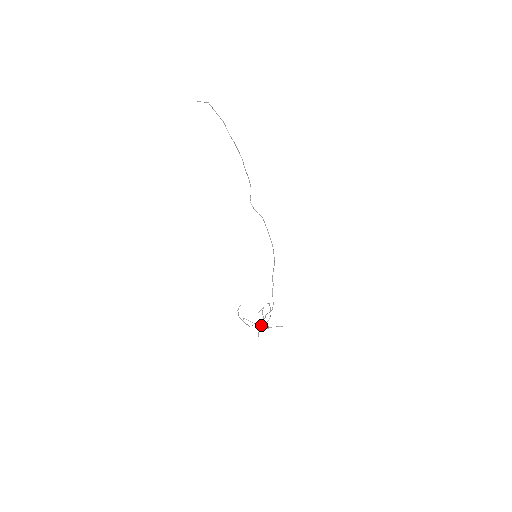
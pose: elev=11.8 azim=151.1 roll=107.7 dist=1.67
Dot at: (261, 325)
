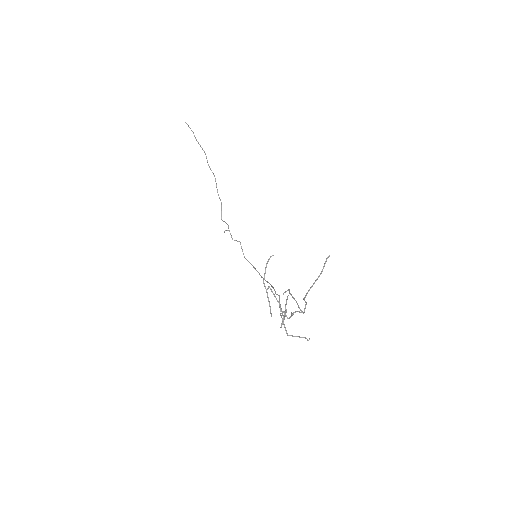
Dot at: (286, 315)
